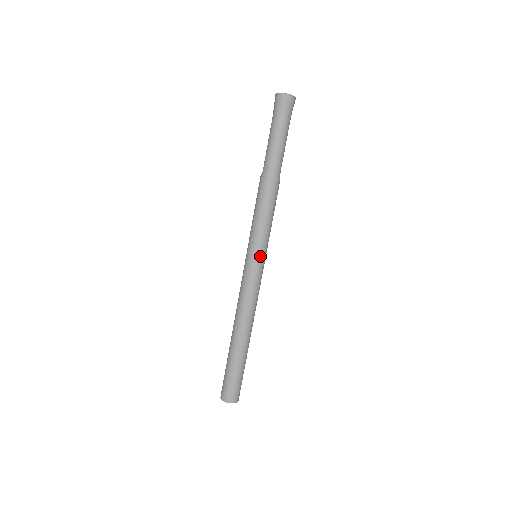
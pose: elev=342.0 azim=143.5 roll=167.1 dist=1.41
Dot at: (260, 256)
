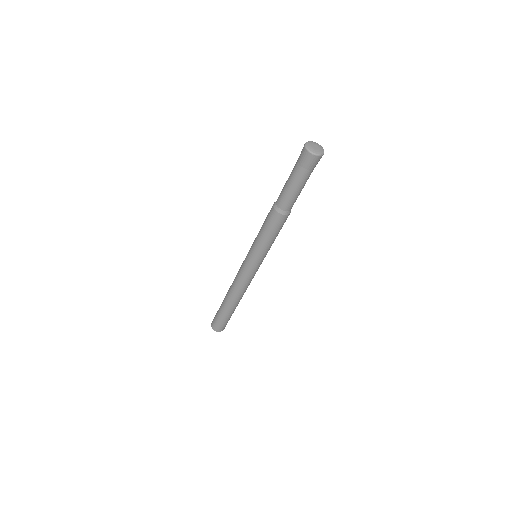
Dot at: (255, 261)
